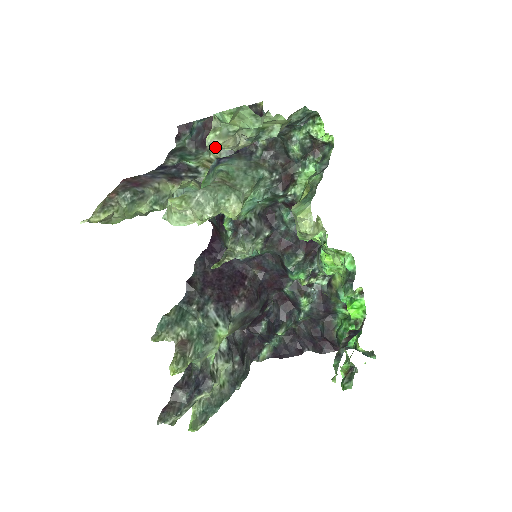
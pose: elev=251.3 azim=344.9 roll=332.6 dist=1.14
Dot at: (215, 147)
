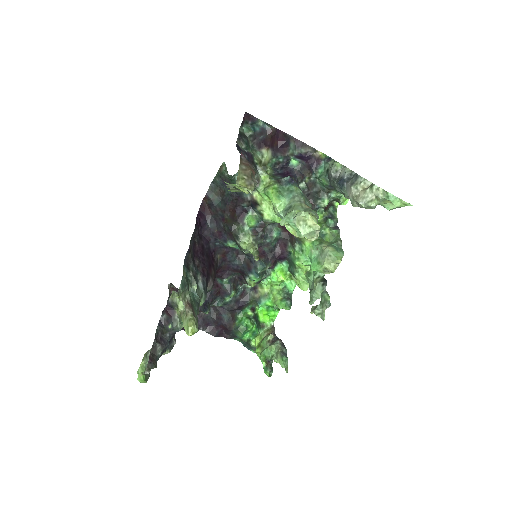
Dot at: (368, 207)
